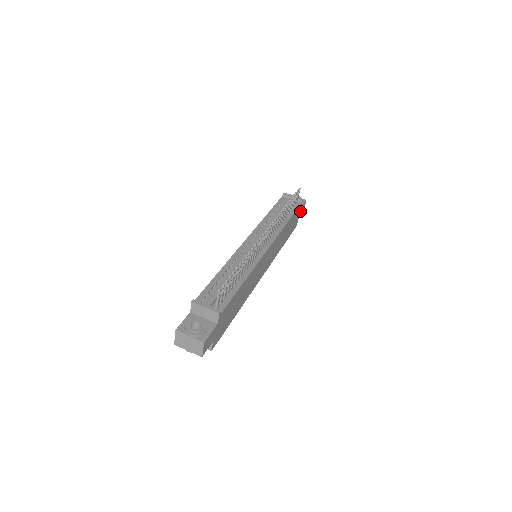
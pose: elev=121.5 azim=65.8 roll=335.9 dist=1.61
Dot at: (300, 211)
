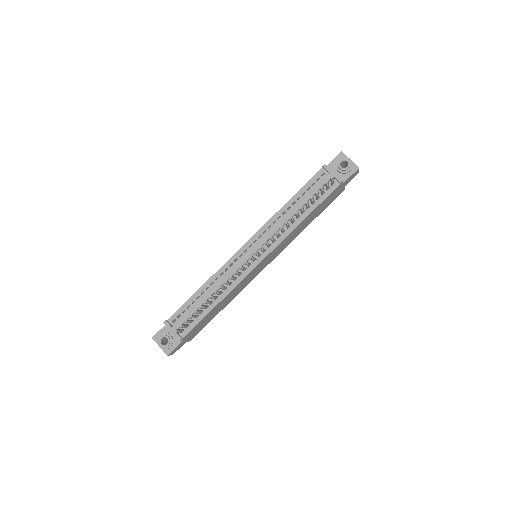
Dot at: (345, 183)
